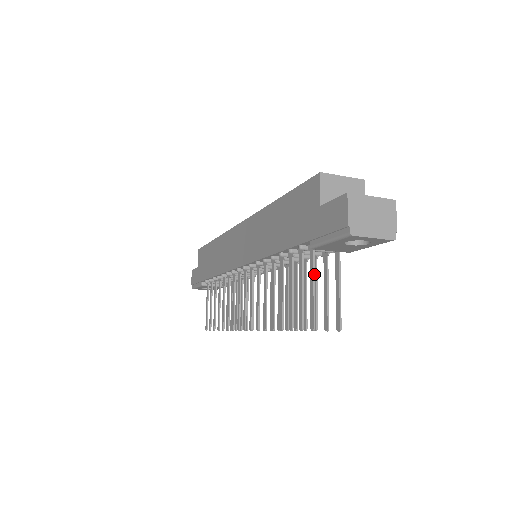
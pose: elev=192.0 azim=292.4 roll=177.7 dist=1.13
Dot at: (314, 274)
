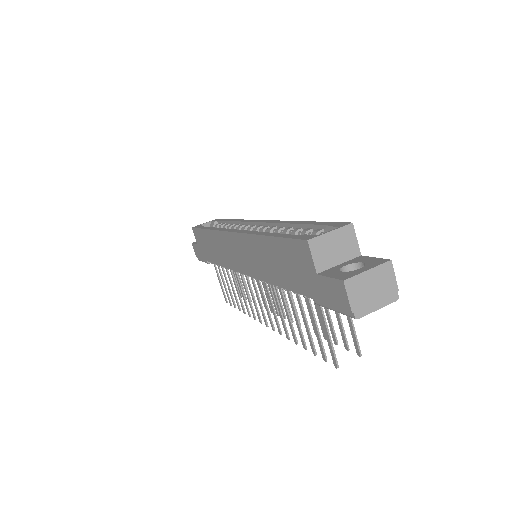
Dot at: (325, 321)
